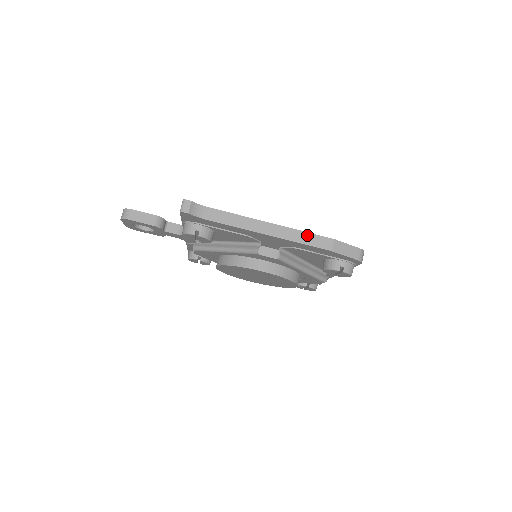
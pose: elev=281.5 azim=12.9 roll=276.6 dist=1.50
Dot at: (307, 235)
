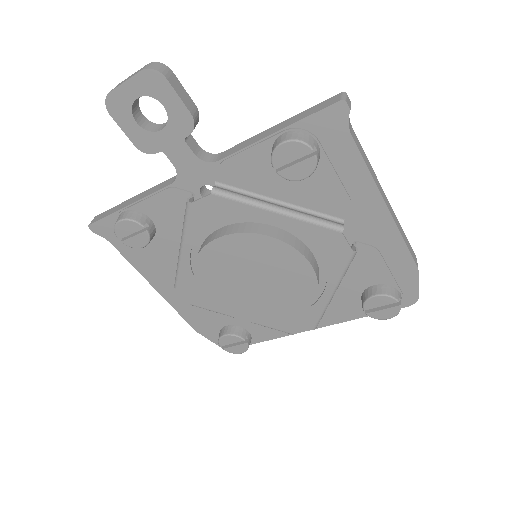
Dot at: (405, 237)
